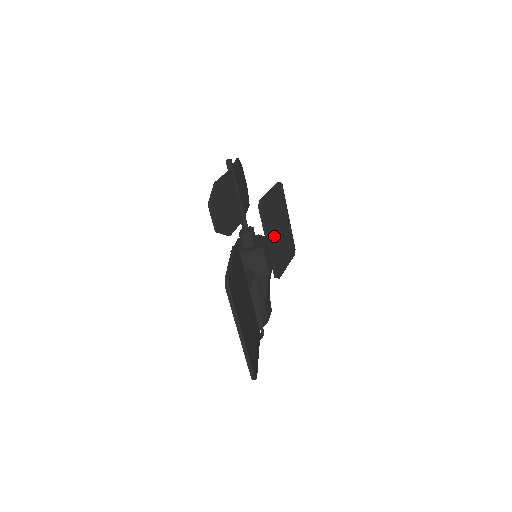
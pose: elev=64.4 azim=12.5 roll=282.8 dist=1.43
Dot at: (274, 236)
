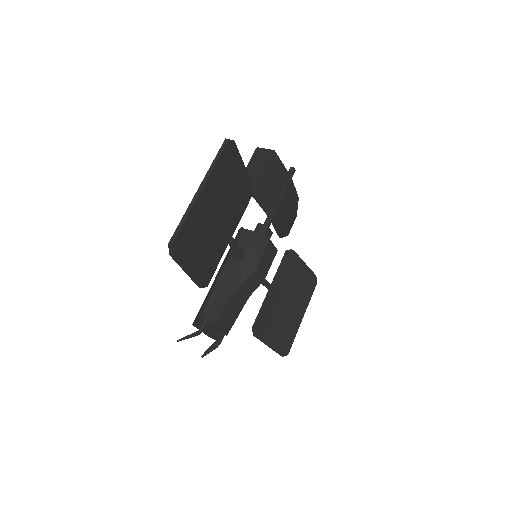
Dot at: (280, 296)
